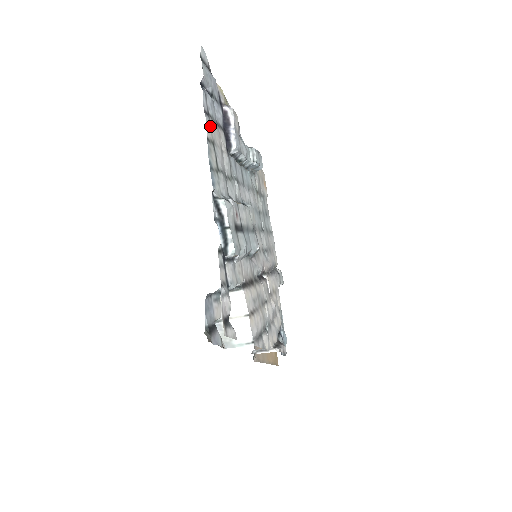
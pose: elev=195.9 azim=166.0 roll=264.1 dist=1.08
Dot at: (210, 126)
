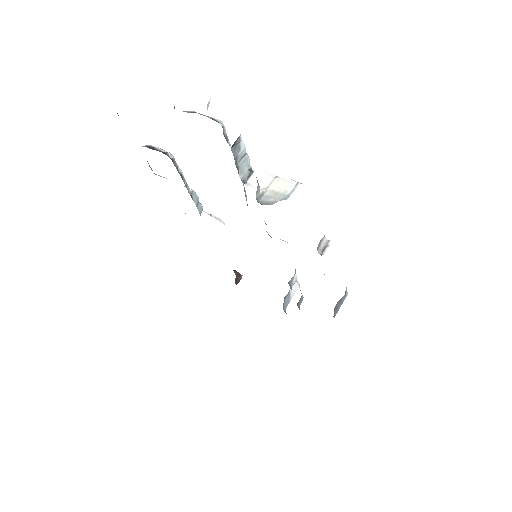
Dot at: occluded
